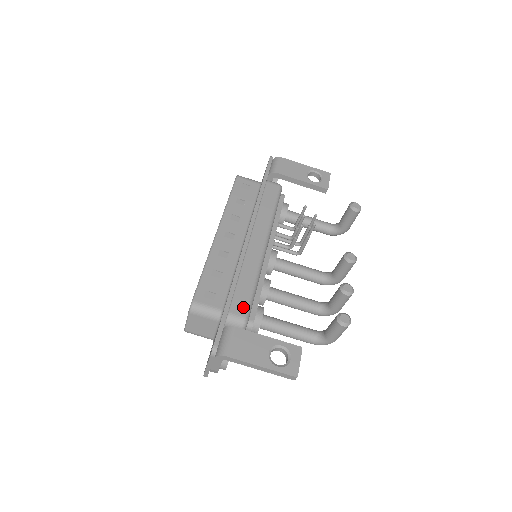
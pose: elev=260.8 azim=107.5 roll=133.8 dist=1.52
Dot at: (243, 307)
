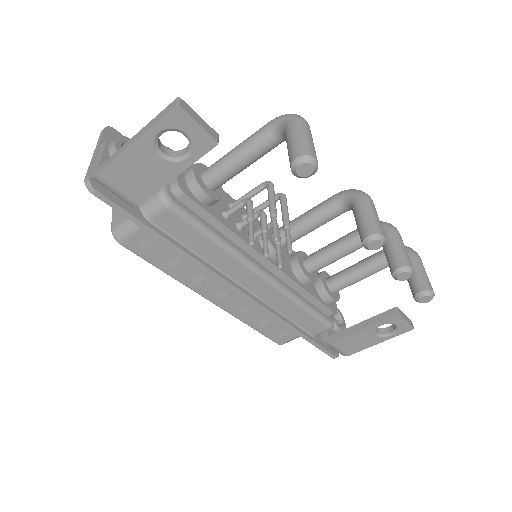
Dot at: (318, 326)
